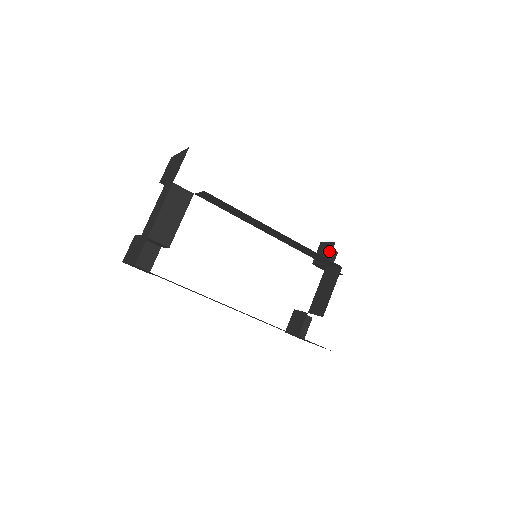
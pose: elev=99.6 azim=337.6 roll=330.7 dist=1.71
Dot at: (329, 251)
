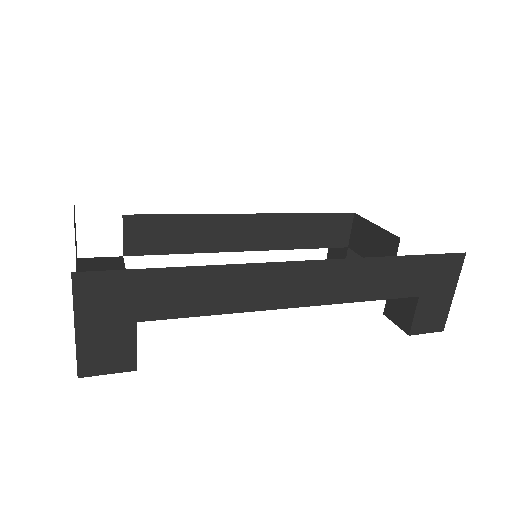
Dot at: occluded
